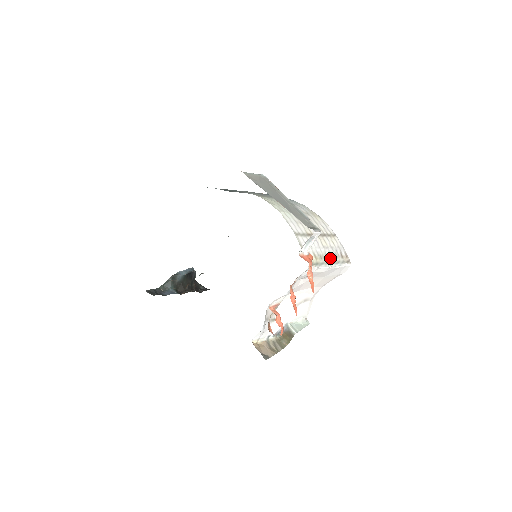
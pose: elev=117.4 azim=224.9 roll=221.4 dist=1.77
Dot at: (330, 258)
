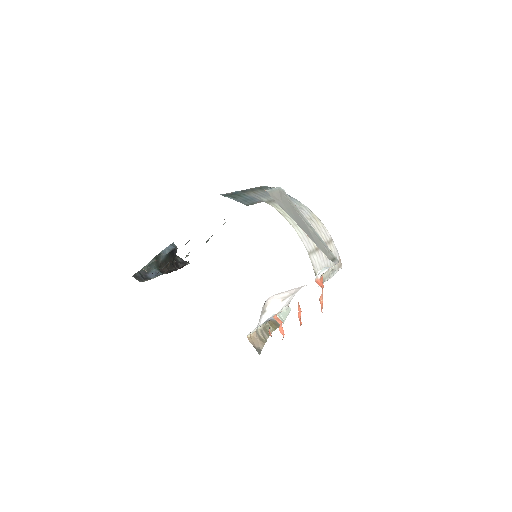
Dot at: (330, 269)
